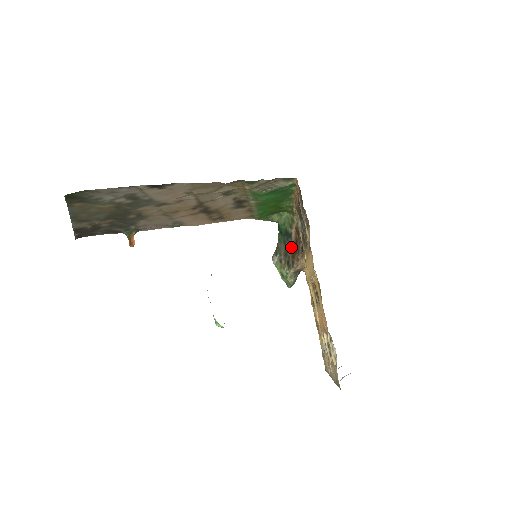
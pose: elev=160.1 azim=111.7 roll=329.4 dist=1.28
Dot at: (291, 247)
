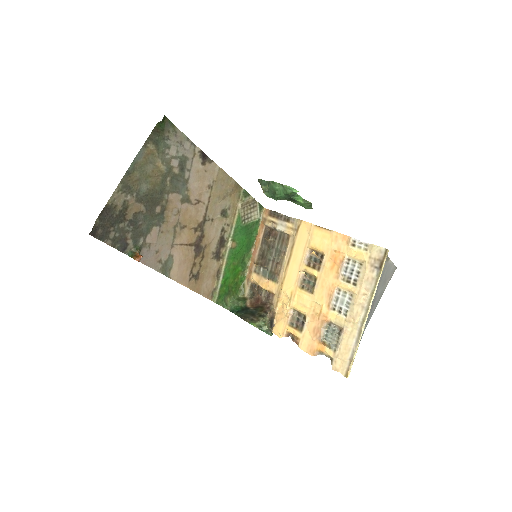
Dot at: (254, 311)
